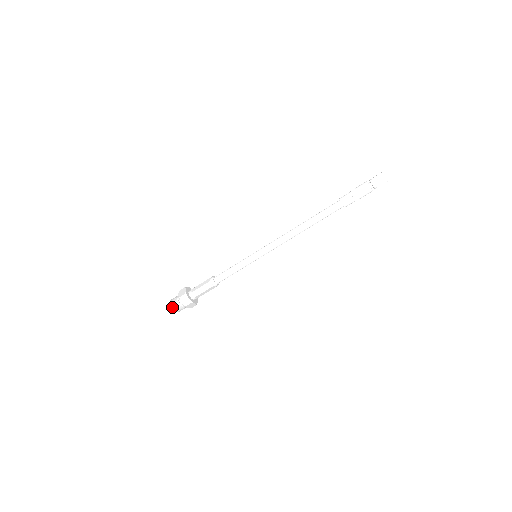
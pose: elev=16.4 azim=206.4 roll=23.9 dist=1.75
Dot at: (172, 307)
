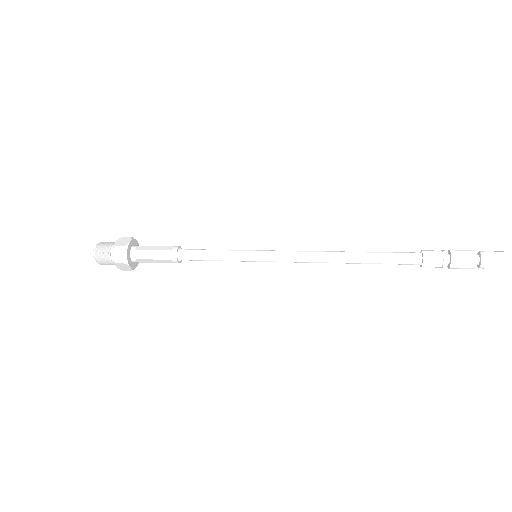
Dot at: (99, 263)
